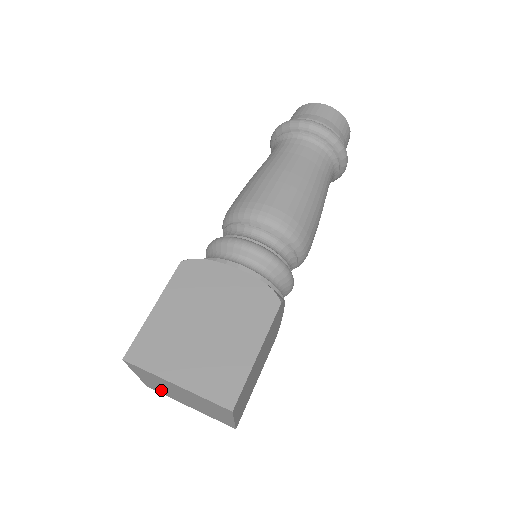
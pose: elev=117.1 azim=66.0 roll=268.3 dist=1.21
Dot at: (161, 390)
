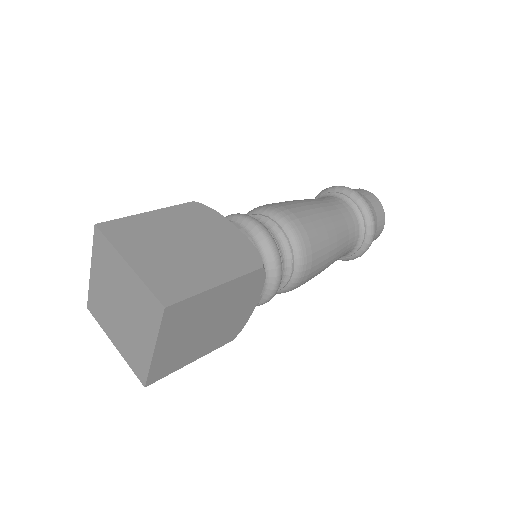
Dot at: (100, 305)
